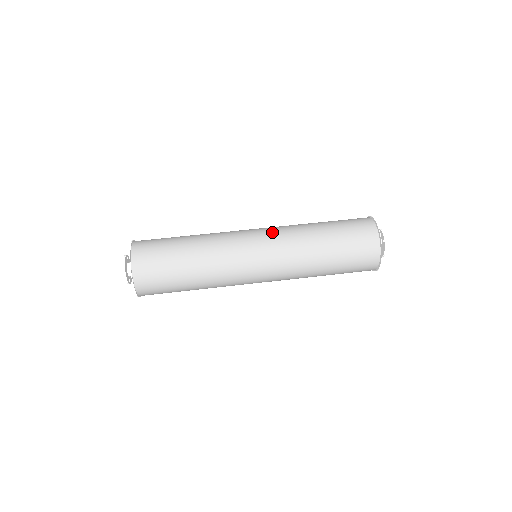
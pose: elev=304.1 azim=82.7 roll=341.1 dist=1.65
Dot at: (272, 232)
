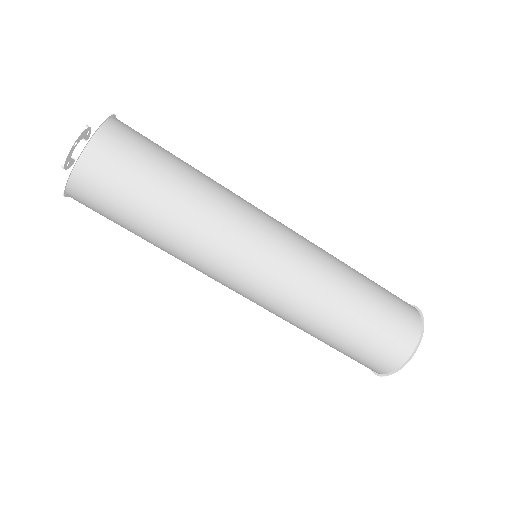
Dot at: (301, 243)
